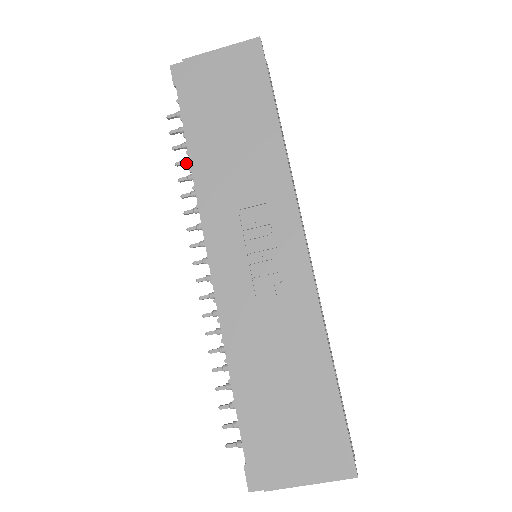
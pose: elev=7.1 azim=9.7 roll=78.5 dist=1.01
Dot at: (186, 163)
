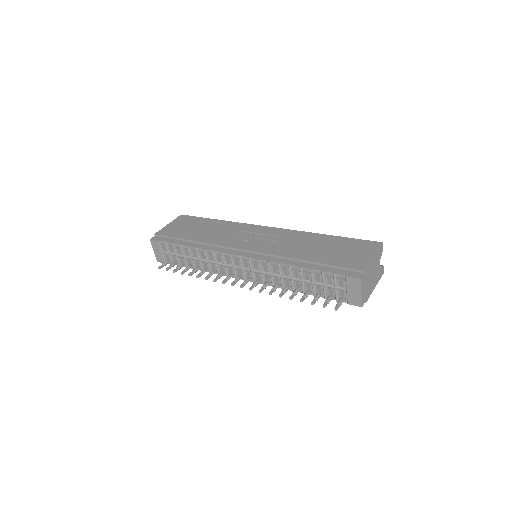
Dot at: (186, 269)
